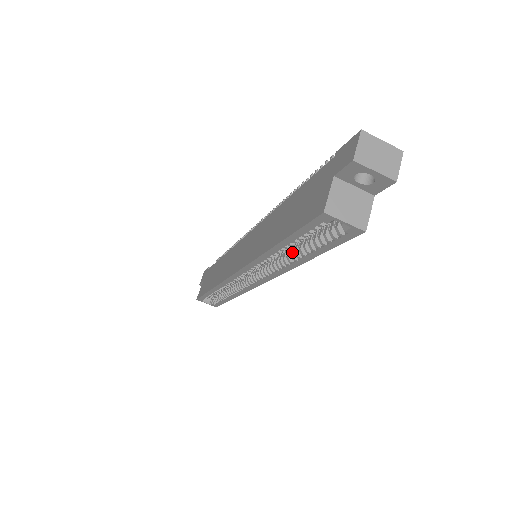
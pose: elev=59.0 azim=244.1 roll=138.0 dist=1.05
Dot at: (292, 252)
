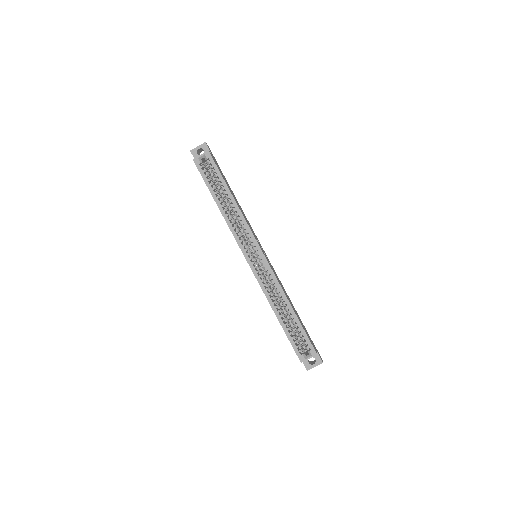
Dot at: (228, 202)
